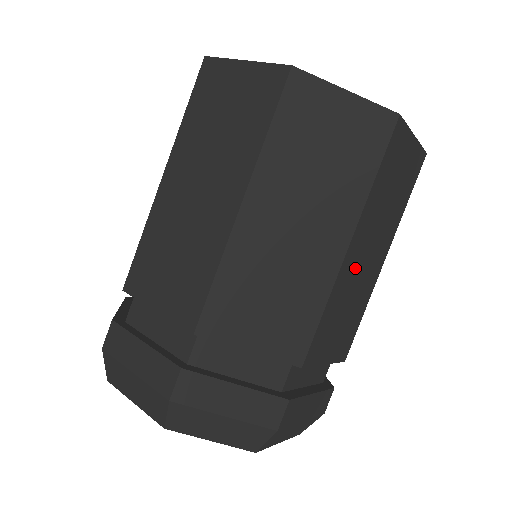
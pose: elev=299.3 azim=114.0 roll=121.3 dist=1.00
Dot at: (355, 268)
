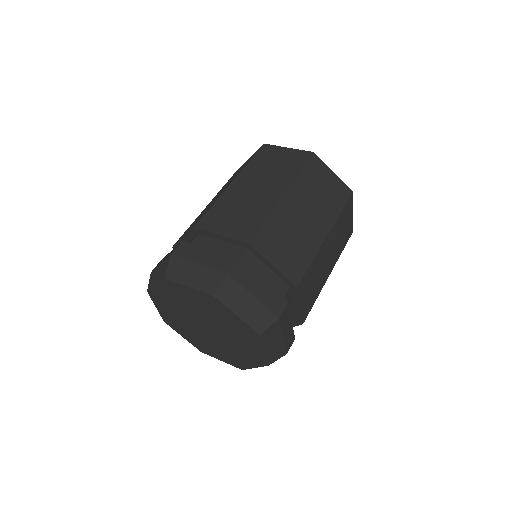
Dot at: (324, 256)
